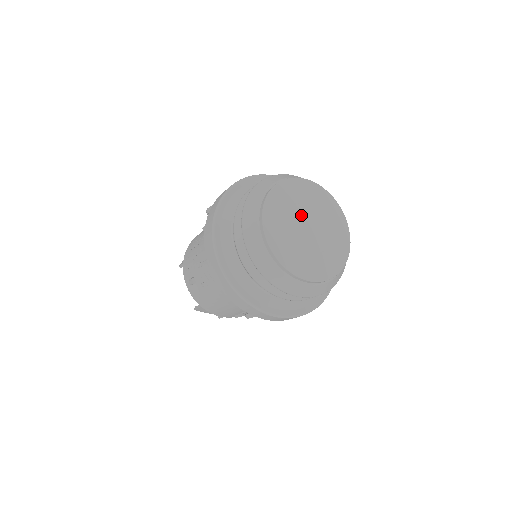
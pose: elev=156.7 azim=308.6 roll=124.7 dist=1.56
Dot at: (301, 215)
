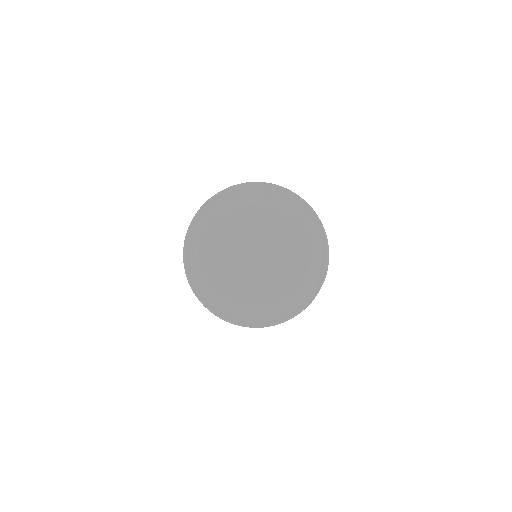
Dot at: (250, 237)
